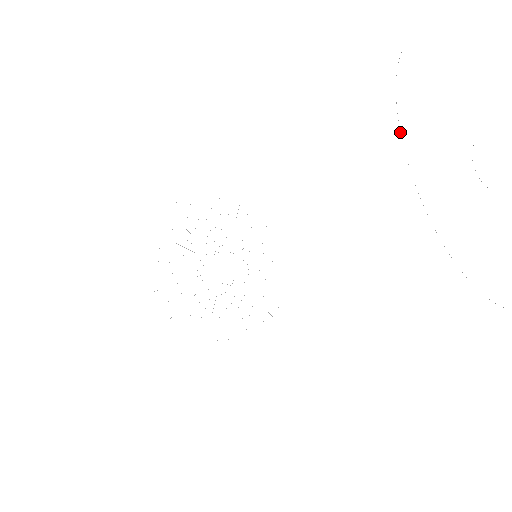
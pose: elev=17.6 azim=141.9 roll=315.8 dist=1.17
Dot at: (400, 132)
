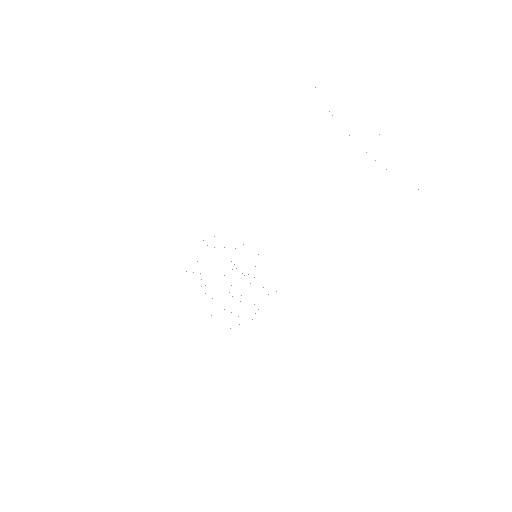
Dot at: occluded
